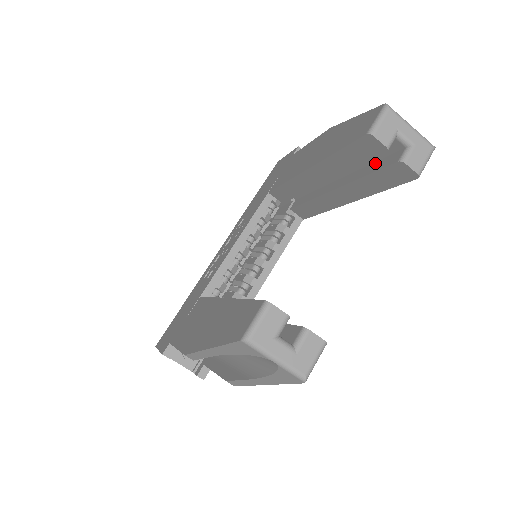
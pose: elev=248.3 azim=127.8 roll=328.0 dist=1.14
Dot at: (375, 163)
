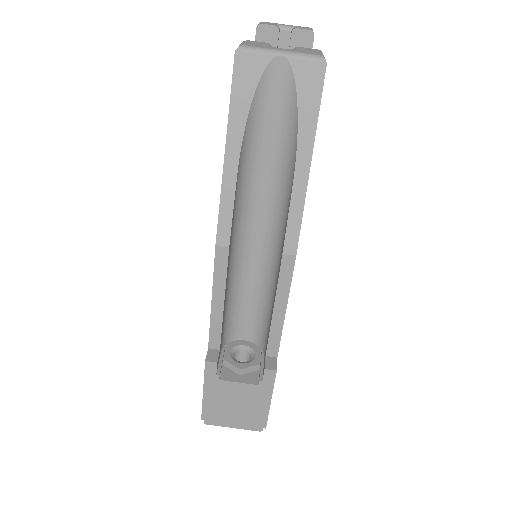
Dot at: occluded
